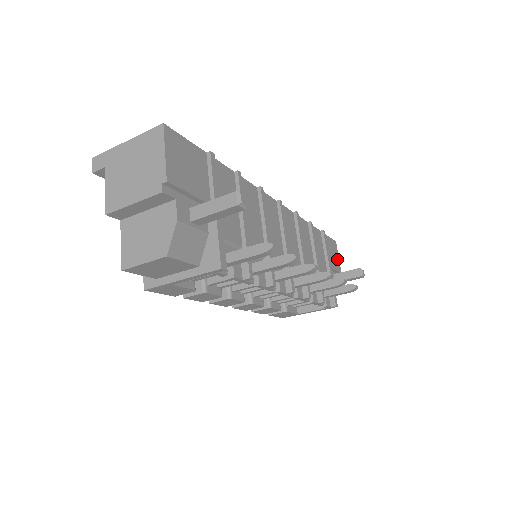
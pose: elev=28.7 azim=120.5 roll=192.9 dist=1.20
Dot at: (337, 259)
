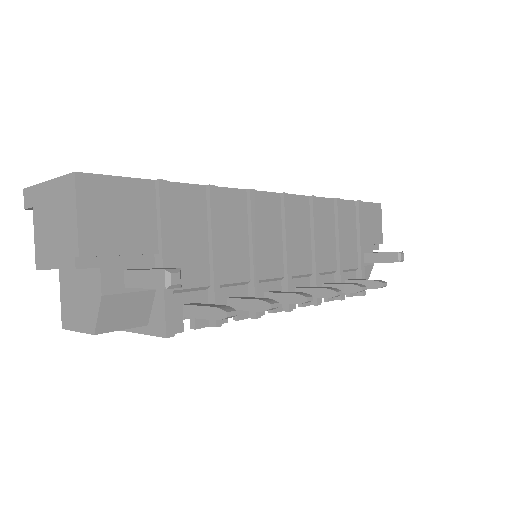
Dot at: (379, 227)
